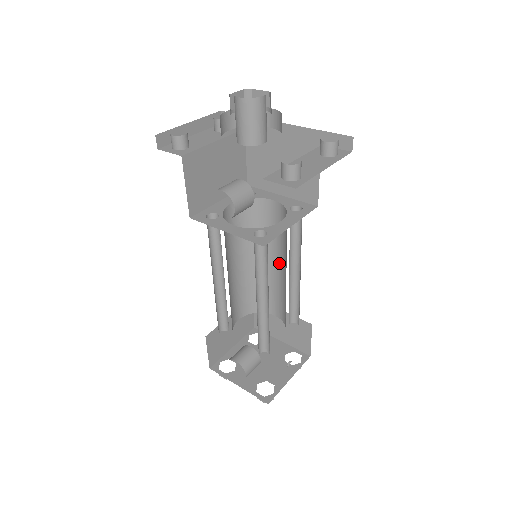
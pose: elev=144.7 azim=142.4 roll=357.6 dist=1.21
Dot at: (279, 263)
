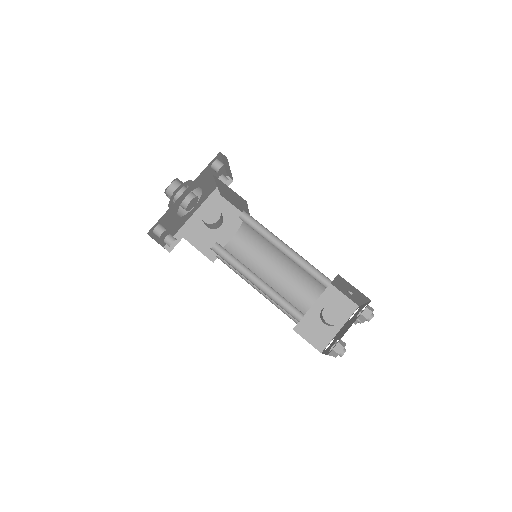
Dot at: (272, 266)
